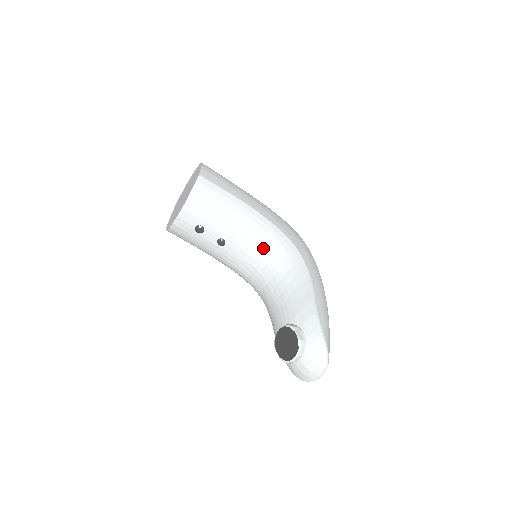
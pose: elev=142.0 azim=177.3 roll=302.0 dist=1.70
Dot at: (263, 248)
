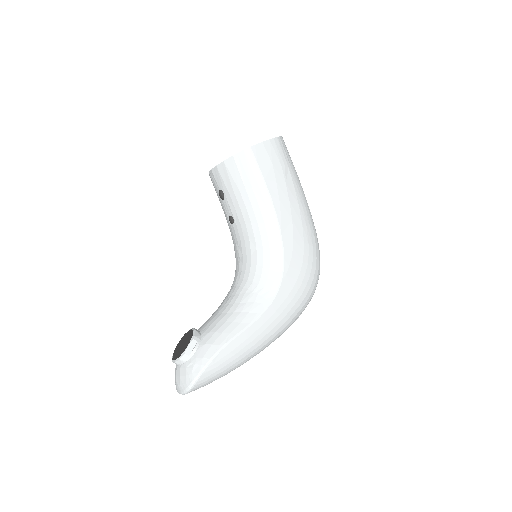
Dot at: (254, 255)
